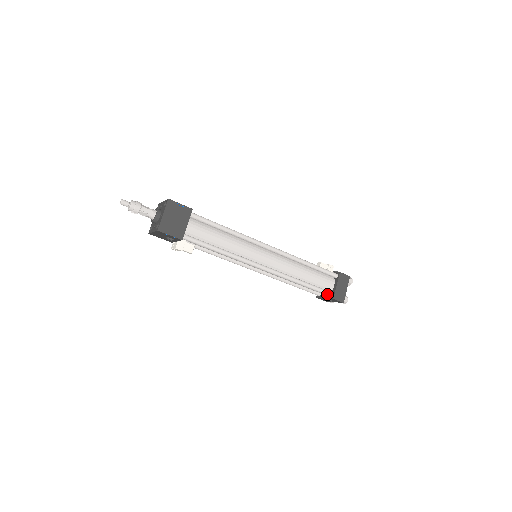
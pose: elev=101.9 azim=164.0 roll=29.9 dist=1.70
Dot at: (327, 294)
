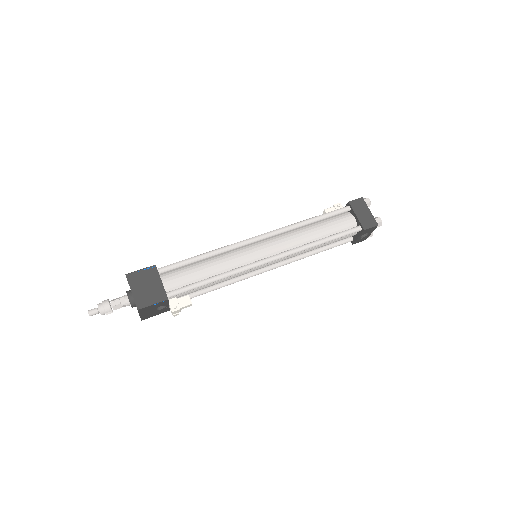
Dot at: (355, 231)
